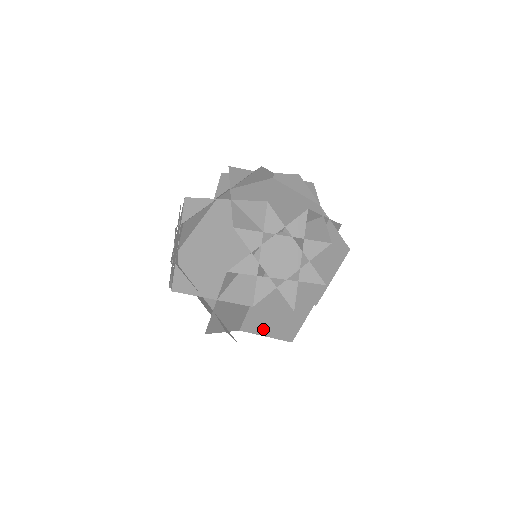
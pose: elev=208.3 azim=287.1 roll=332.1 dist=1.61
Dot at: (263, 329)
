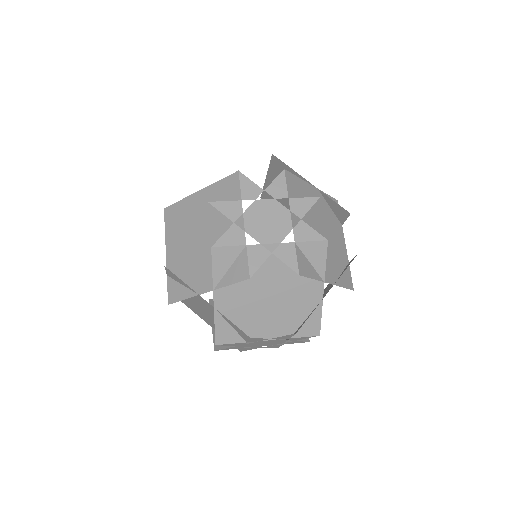
Dot at: occluded
